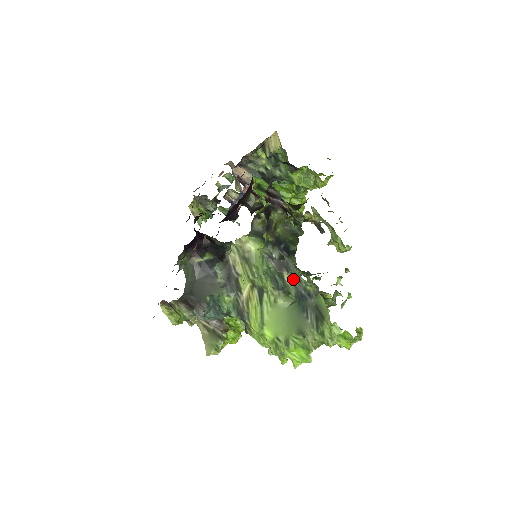
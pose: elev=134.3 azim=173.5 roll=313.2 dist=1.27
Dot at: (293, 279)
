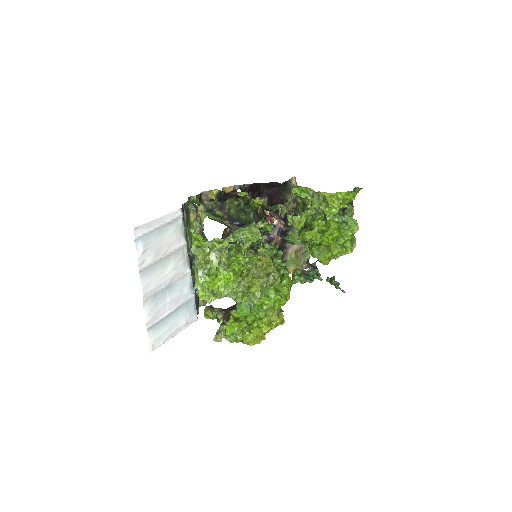
Dot at: (201, 221)
